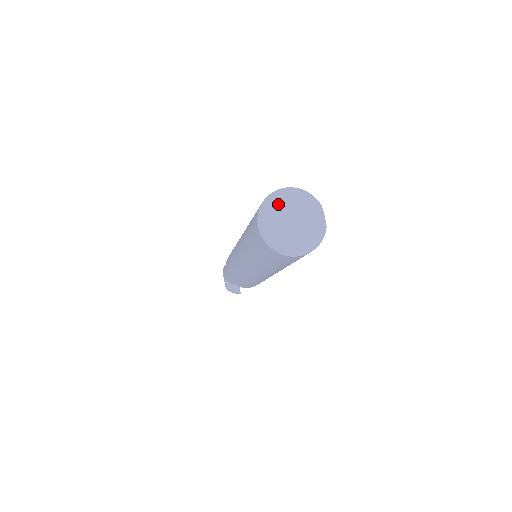
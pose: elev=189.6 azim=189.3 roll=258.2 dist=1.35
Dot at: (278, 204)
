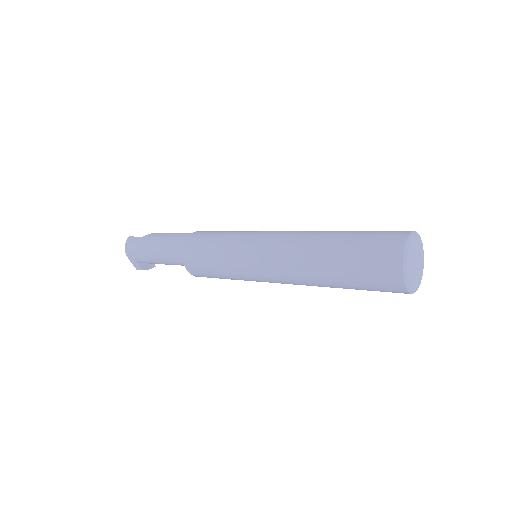
Dot at: (410, 257)
